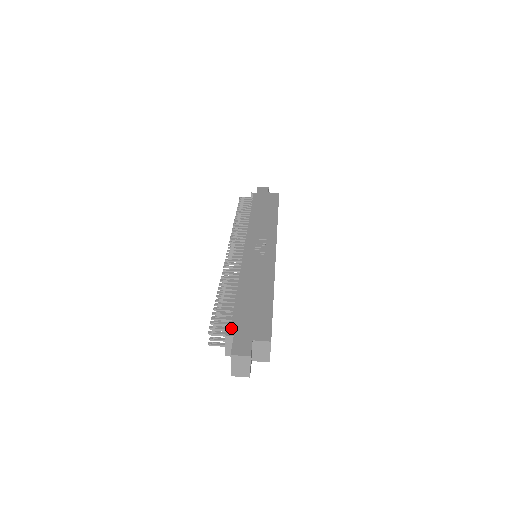
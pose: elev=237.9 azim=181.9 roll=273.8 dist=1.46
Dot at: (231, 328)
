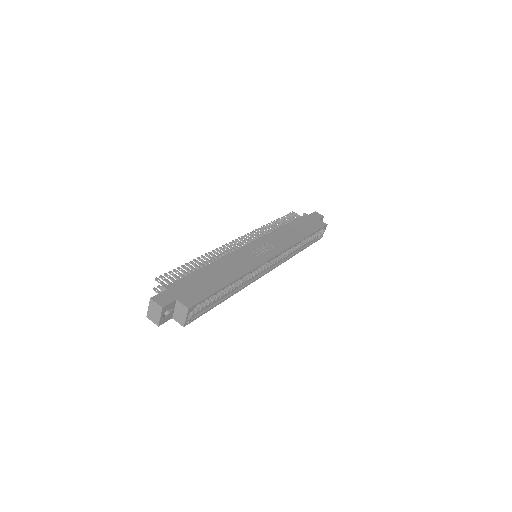
Dot at: (171, 284)
